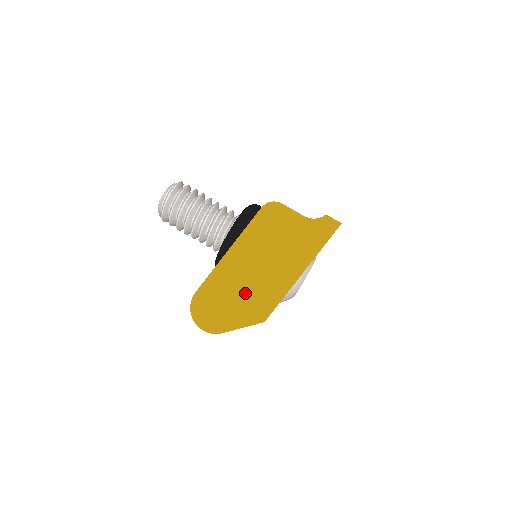
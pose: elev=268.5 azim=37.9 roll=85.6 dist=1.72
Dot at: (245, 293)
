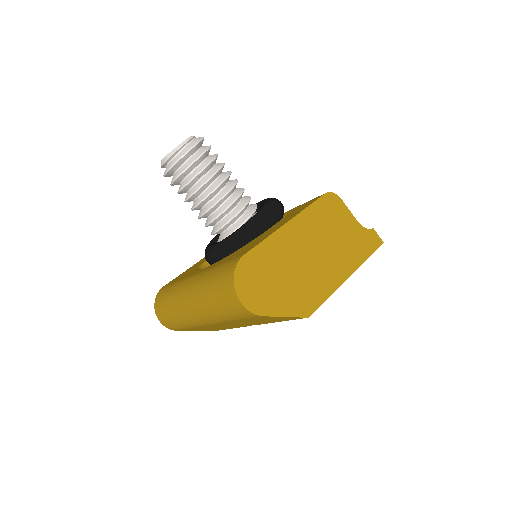
Dot at: (296, 277)
